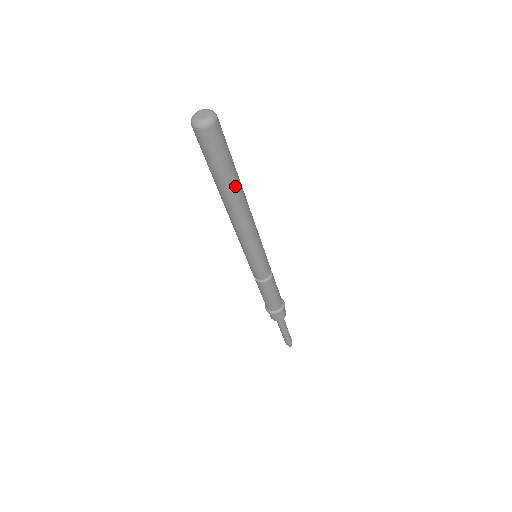
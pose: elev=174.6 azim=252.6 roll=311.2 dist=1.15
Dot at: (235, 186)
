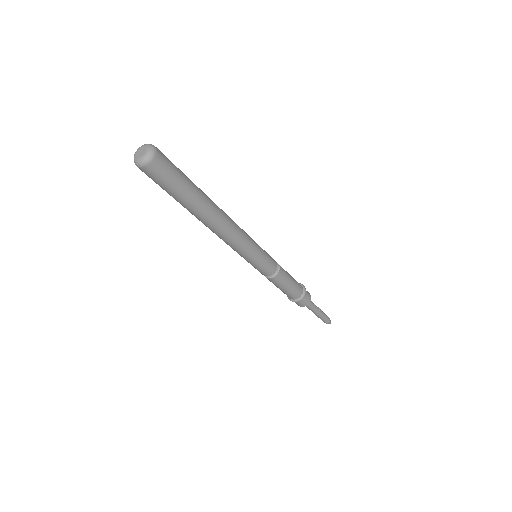
Dot at: (204, 202)
